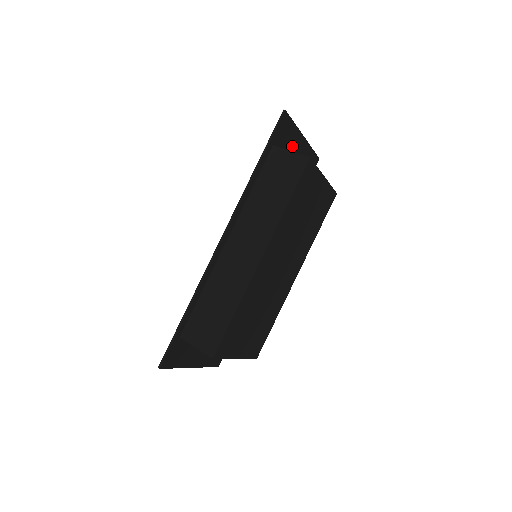
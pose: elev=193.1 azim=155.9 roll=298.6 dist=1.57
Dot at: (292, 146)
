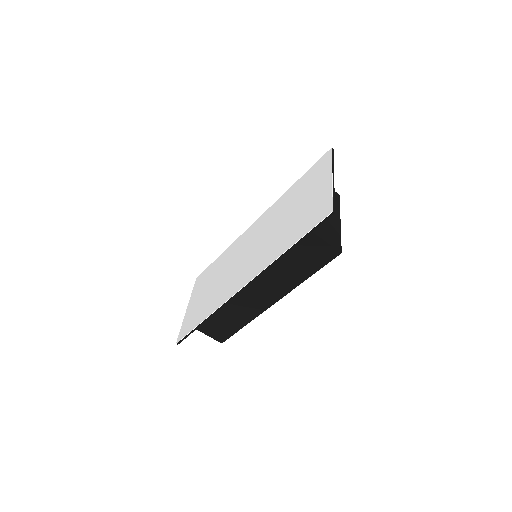
Dot at: occluded
